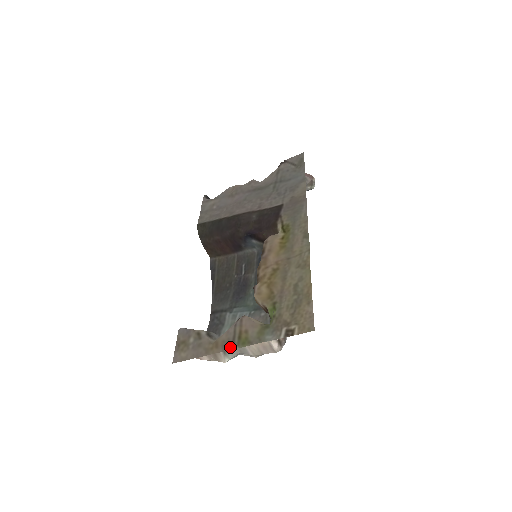
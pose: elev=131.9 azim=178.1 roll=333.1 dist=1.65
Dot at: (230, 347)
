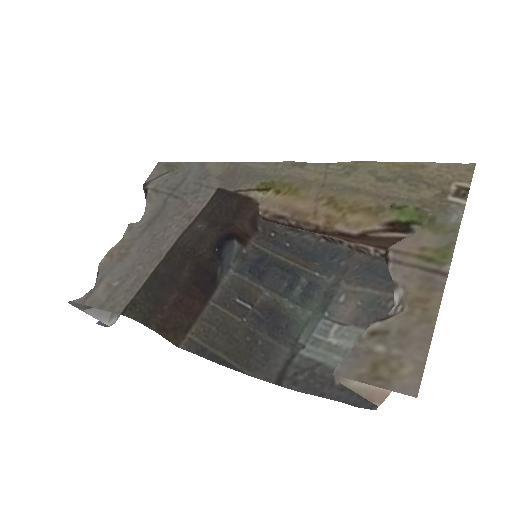
Dot at: (440, 277)
